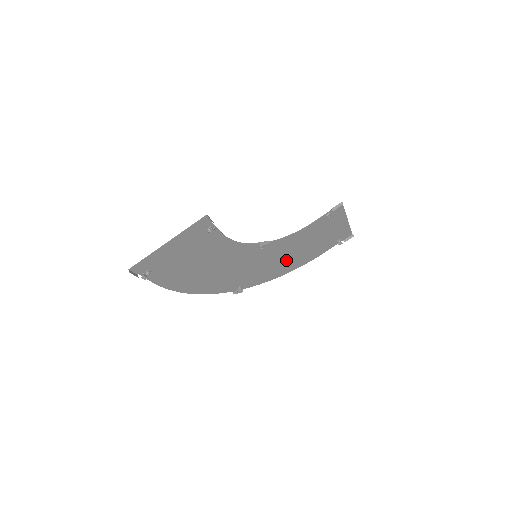
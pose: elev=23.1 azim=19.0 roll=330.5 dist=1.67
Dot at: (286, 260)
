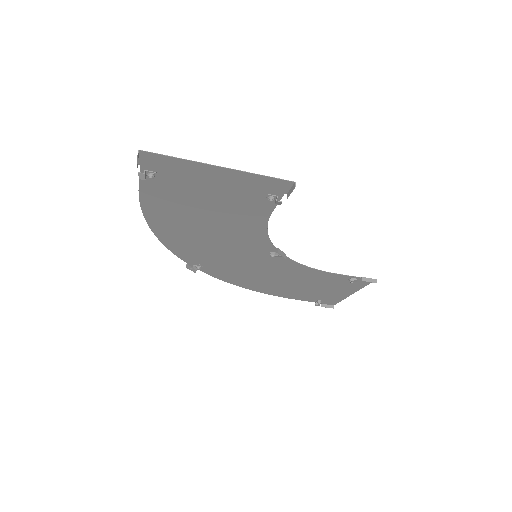
Dot at: (266, 280)
